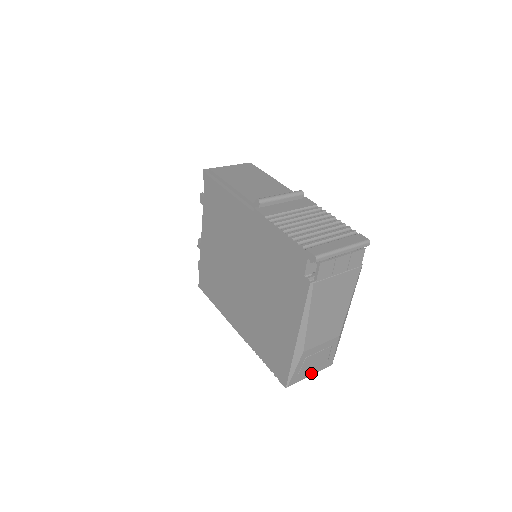
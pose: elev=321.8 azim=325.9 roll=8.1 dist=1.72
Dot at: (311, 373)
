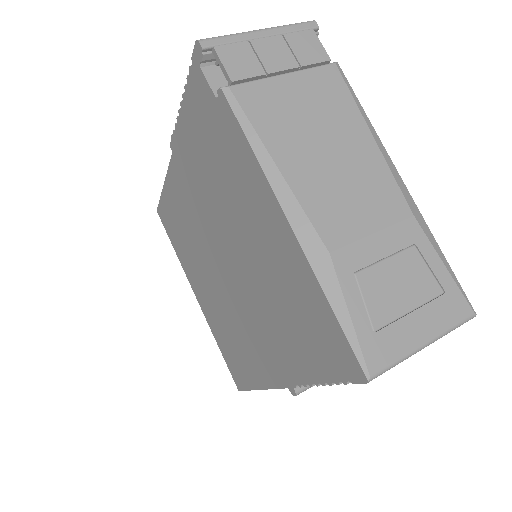
Dot at: (421, 334)
